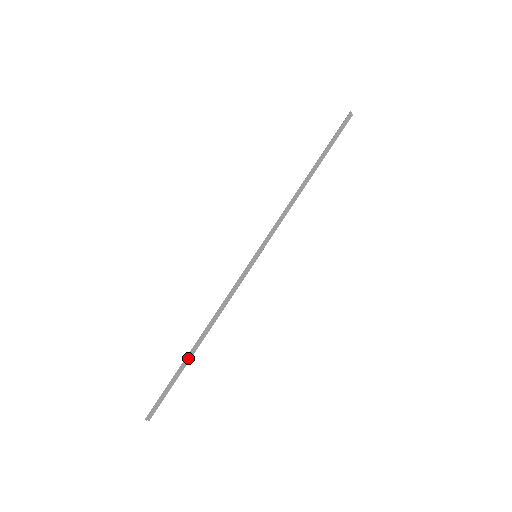
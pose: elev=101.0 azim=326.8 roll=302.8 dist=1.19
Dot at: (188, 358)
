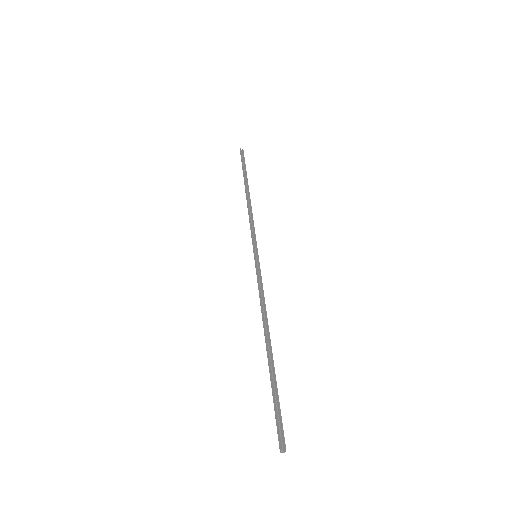
Dot at: (271, 366)
